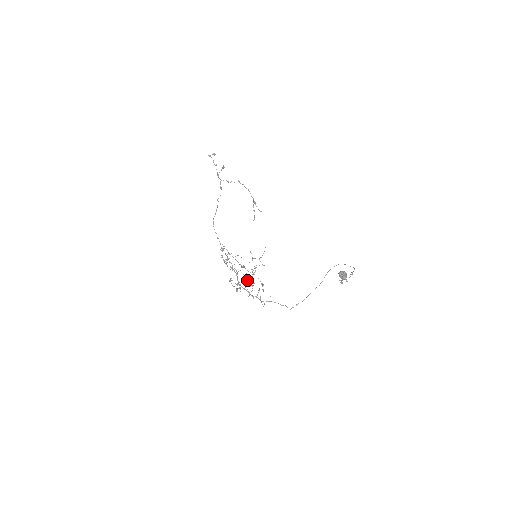
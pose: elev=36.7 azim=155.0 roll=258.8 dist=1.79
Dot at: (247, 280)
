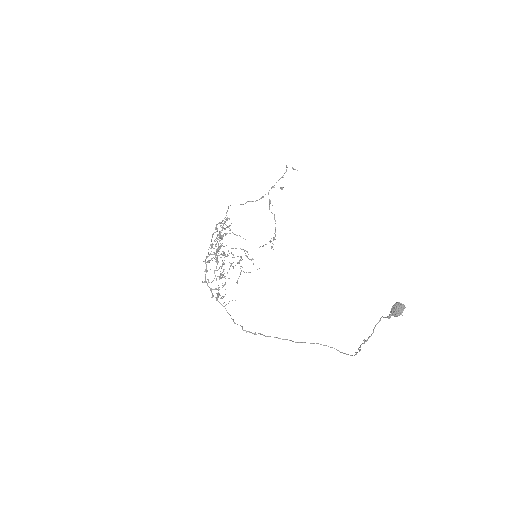
Dot at: (220, 266)
